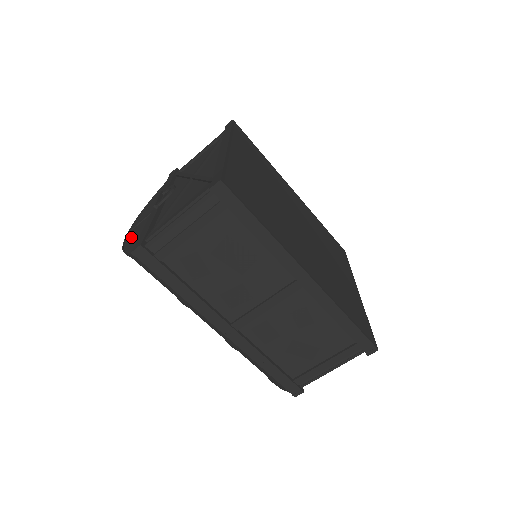
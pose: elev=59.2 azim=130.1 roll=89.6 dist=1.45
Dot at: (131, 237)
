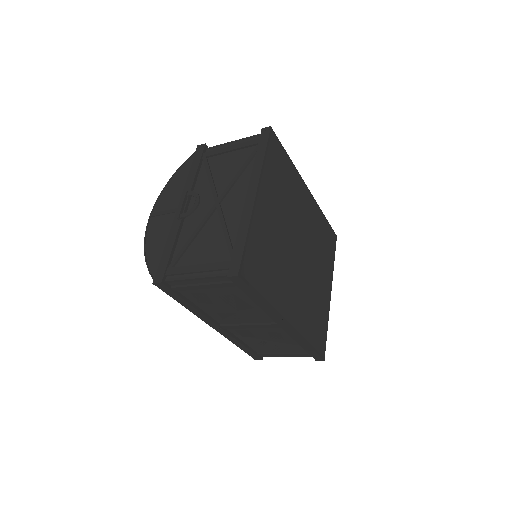
Dot at: (152, 235)
